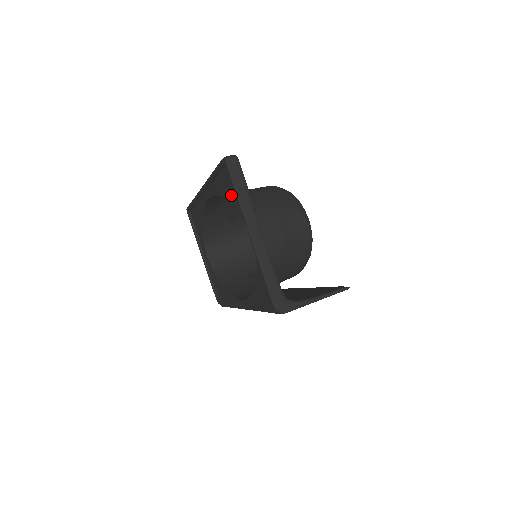
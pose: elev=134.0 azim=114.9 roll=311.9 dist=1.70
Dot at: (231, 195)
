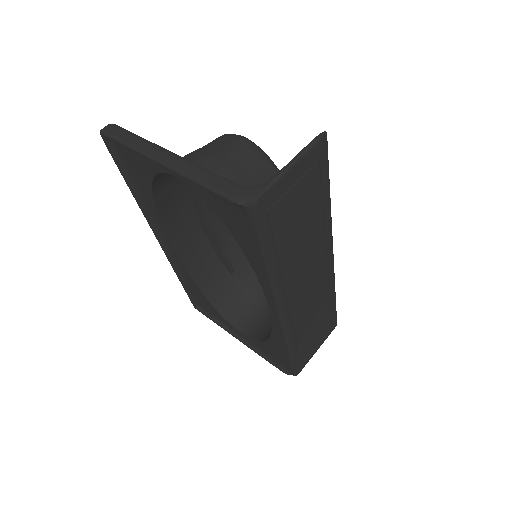
Dot at: (142, 172)
